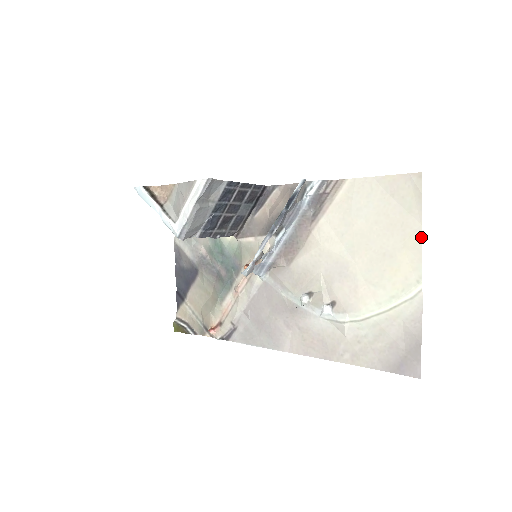
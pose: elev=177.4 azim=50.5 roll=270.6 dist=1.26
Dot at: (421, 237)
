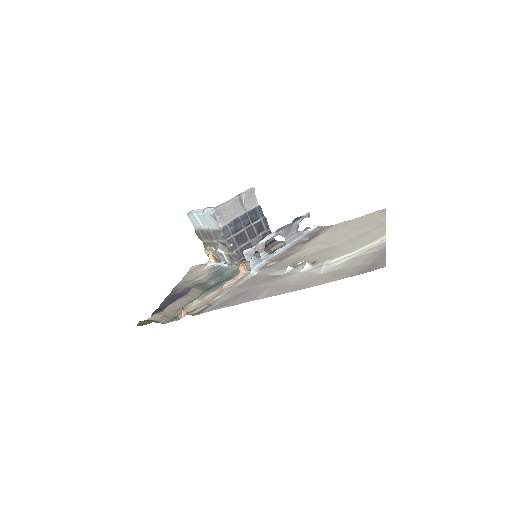
Dot at: (385, 223)
